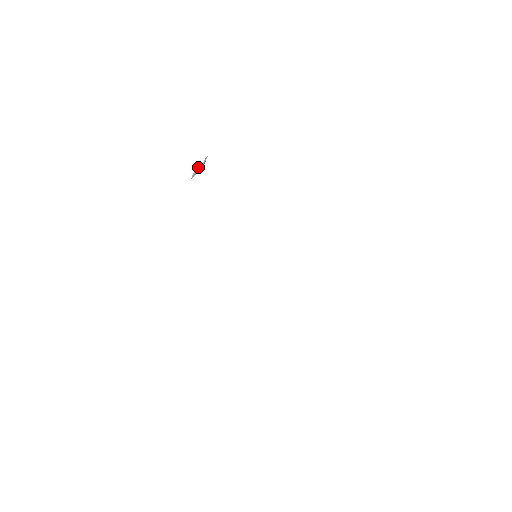
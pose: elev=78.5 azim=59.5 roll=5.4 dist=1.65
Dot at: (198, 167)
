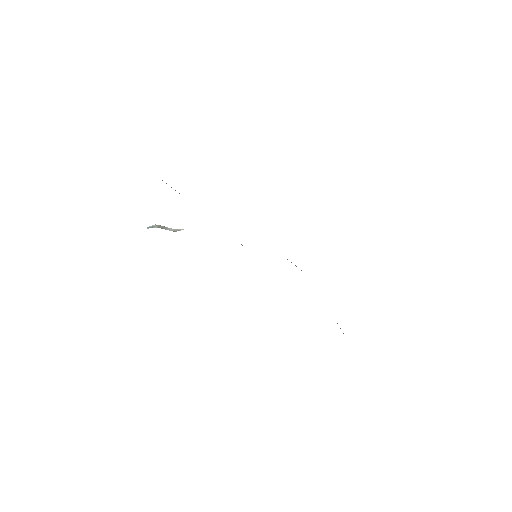
Dot at: (167, 227)
